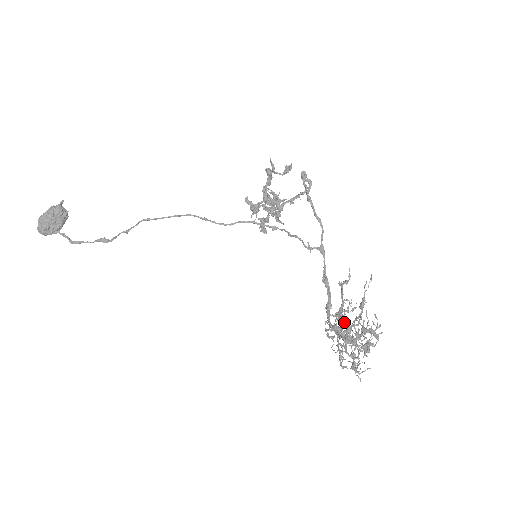
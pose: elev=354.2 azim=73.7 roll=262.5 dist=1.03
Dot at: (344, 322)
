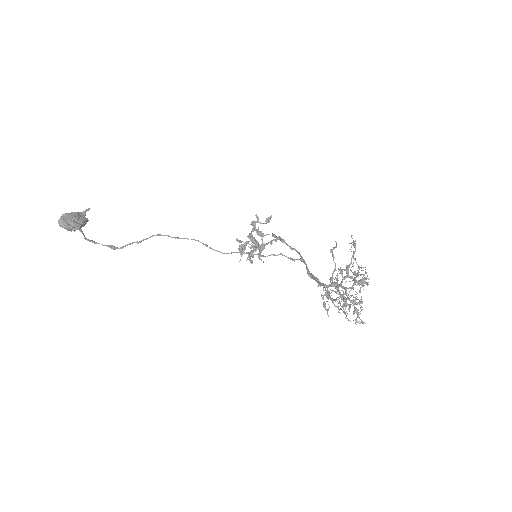
Dot at: occluded
